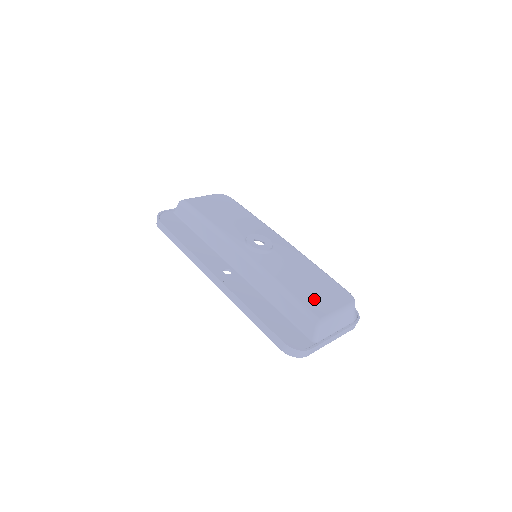
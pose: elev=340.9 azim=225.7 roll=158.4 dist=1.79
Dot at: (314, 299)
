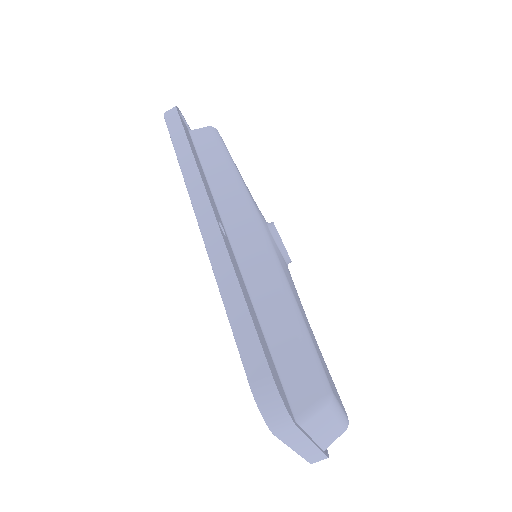
Dot at: occluded
